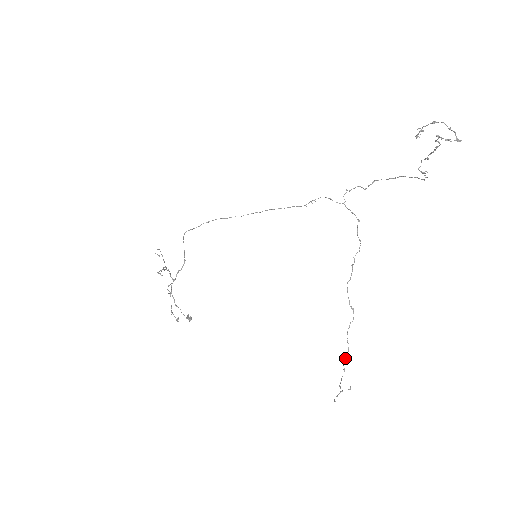
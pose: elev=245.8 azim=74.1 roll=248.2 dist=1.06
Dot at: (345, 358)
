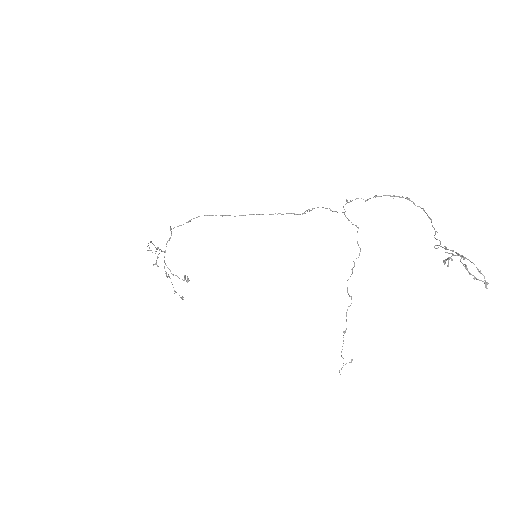
Dot at: (344, 333)
